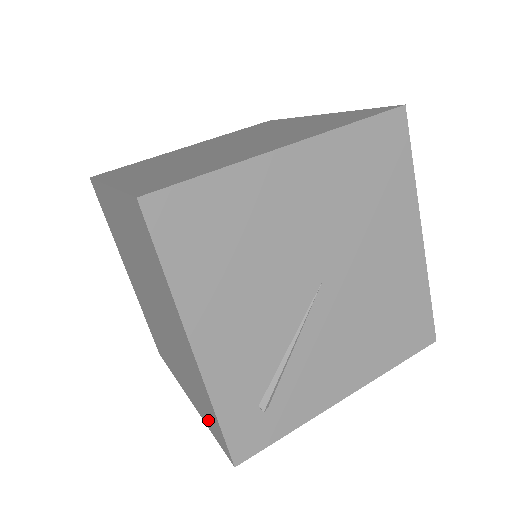
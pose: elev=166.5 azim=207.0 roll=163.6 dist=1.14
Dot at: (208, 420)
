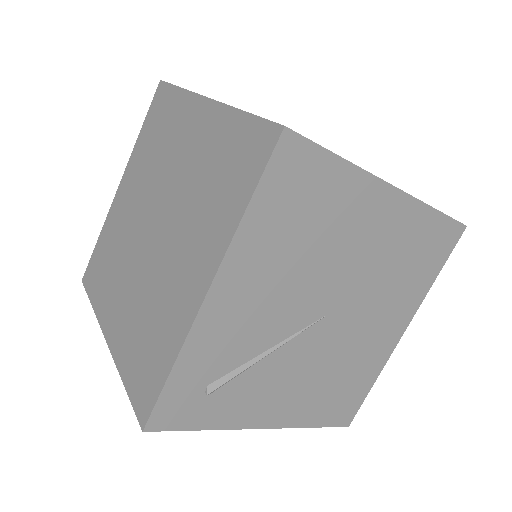
Dot at: (136, 370)
